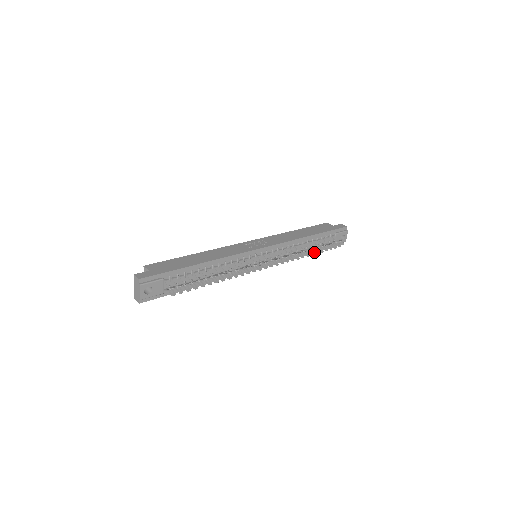
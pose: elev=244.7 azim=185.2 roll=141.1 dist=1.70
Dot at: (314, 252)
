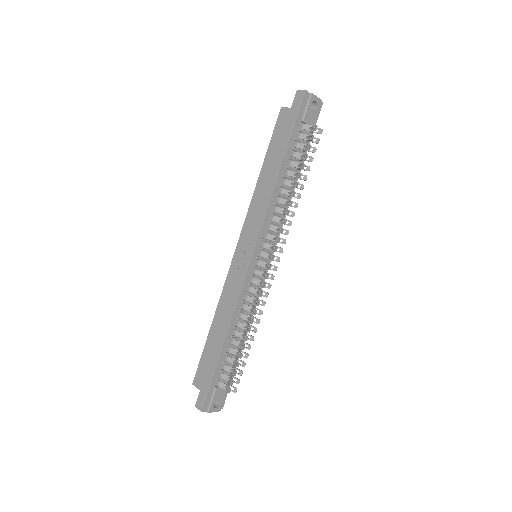
Dot at: occluded
